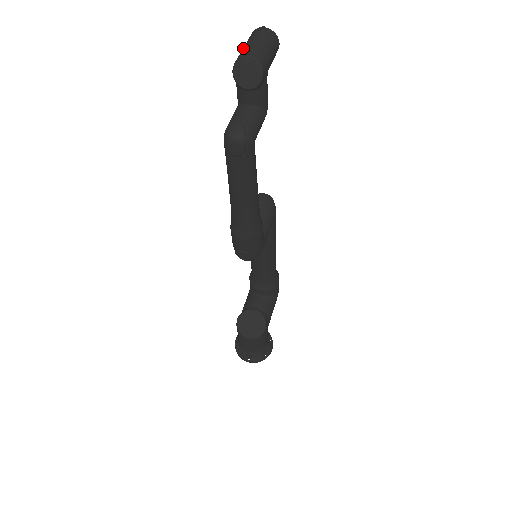
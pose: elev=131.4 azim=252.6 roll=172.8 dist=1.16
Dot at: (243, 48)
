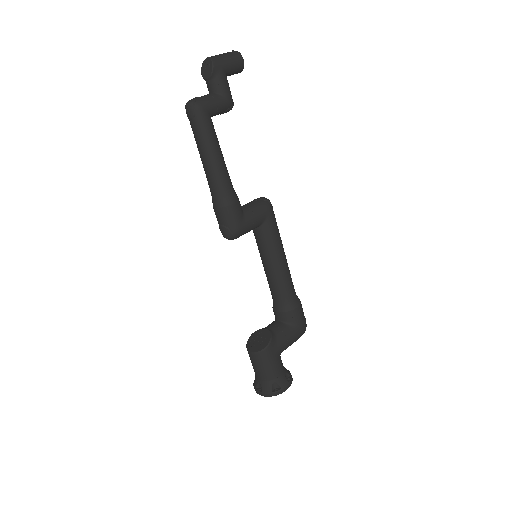
Dot at: occluded
